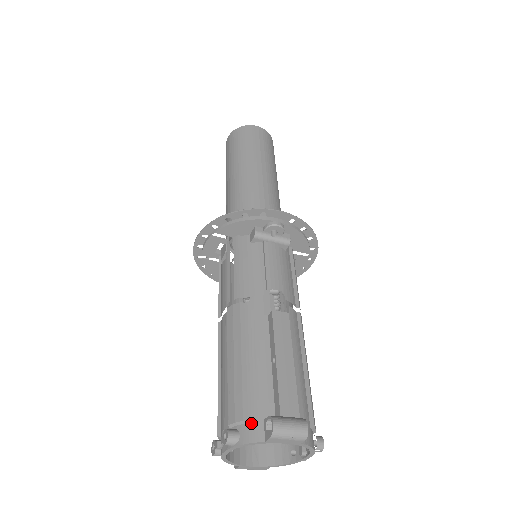
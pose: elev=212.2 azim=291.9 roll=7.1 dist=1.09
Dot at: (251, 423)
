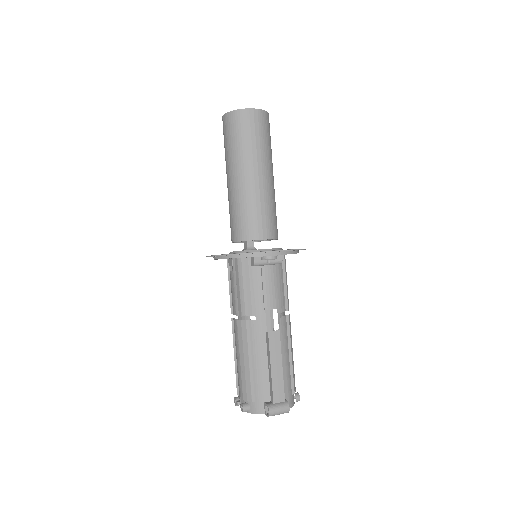
Dot at: (257, 403)
